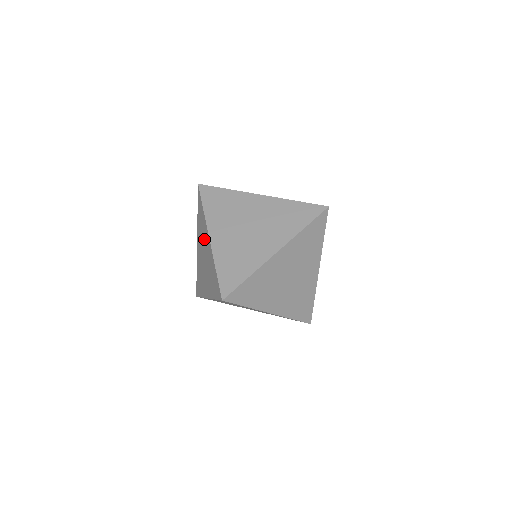
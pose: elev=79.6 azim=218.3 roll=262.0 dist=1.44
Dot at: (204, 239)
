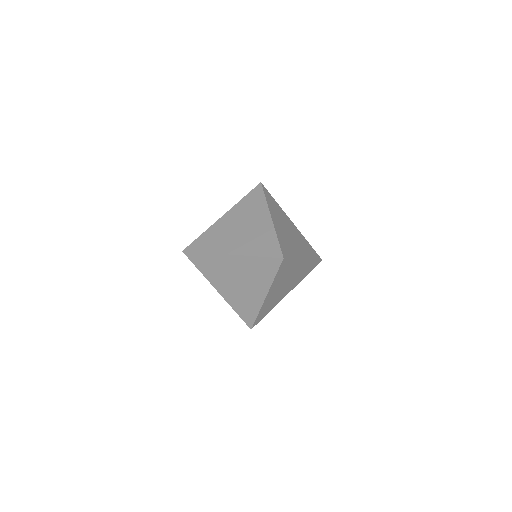
Dot at: occluded
